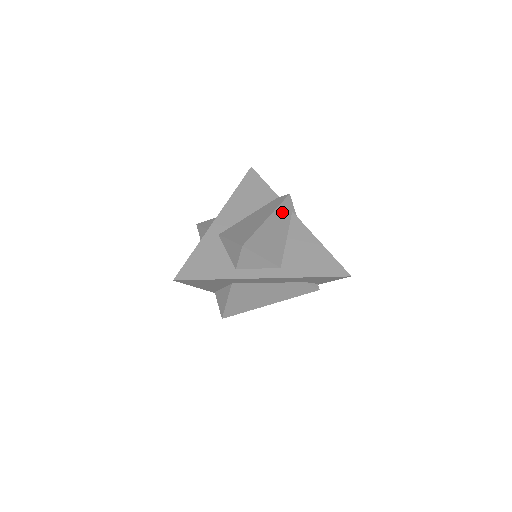
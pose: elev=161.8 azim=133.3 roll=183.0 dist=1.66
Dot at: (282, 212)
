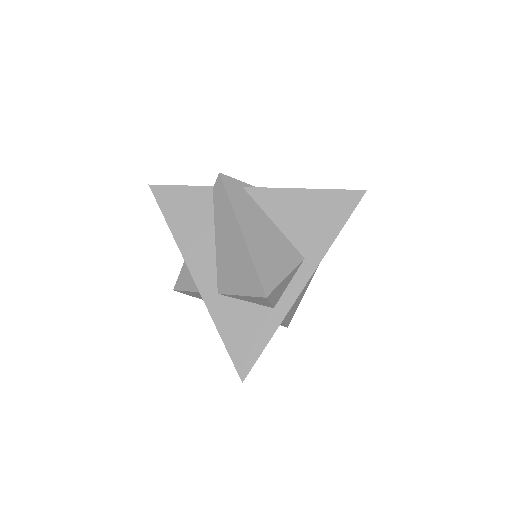
Dot at: (239, 204)
